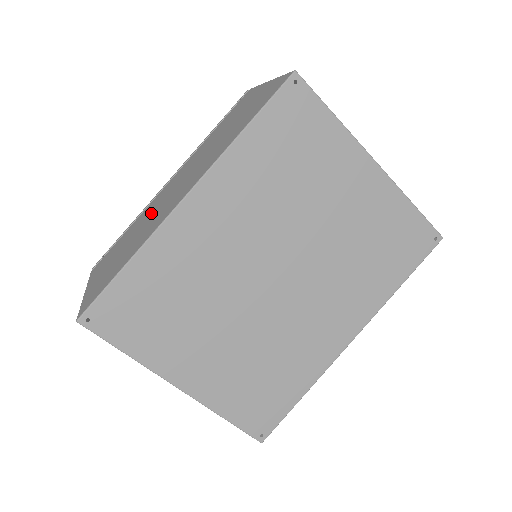
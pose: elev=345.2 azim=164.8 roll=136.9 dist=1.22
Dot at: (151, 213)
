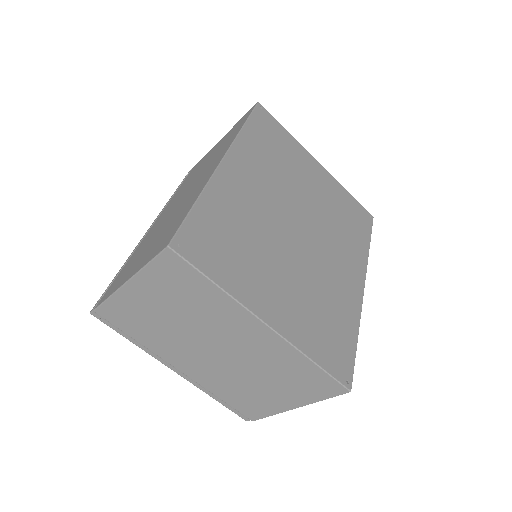
Dot at: (165, 219)
